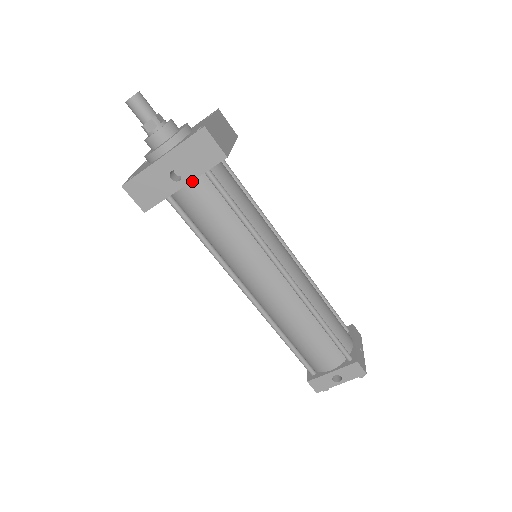
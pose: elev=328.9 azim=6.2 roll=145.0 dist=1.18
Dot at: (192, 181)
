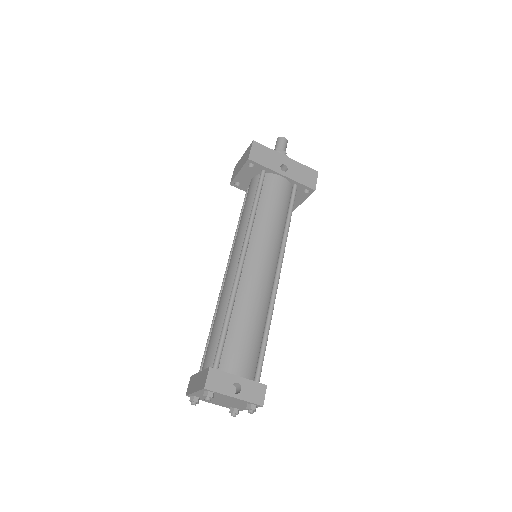
Dot at: (286, 179)
